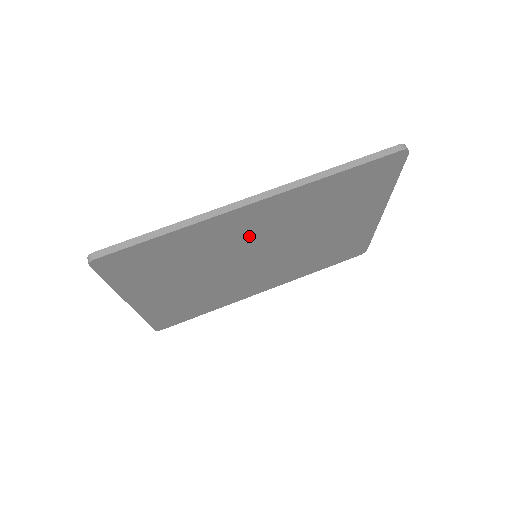
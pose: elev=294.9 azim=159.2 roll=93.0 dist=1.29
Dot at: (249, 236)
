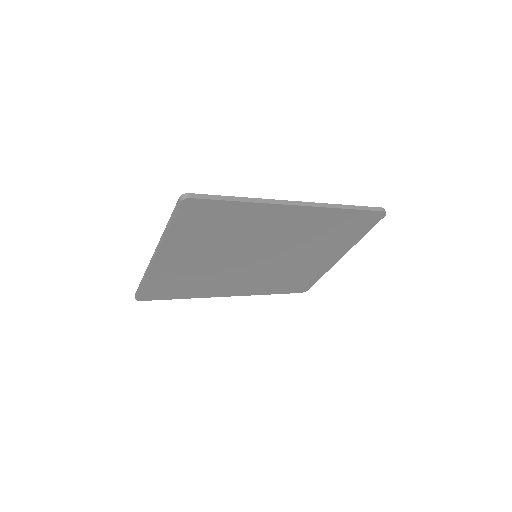
Dot at: (272, 233)
